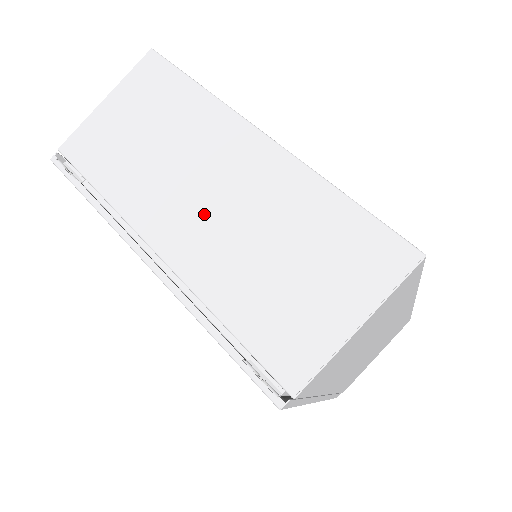
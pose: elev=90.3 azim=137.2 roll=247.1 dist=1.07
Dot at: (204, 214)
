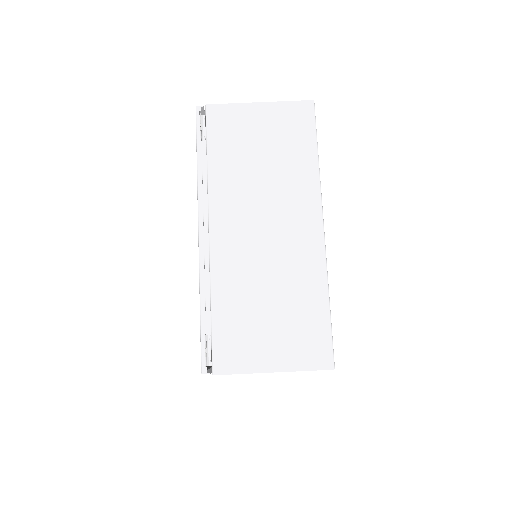
Dot at: (253, 238)
